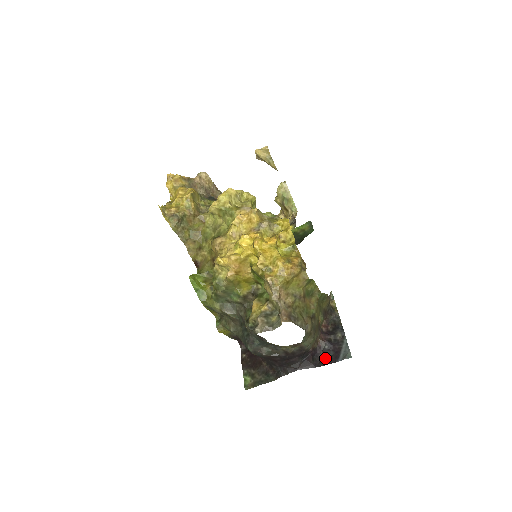
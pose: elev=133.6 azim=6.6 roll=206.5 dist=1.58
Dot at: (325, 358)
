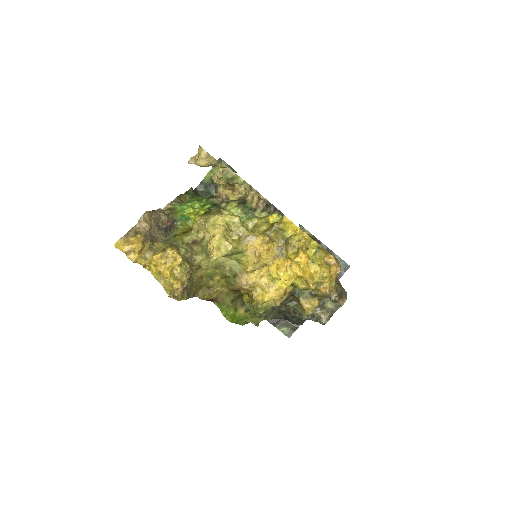
Dot at: occluded
